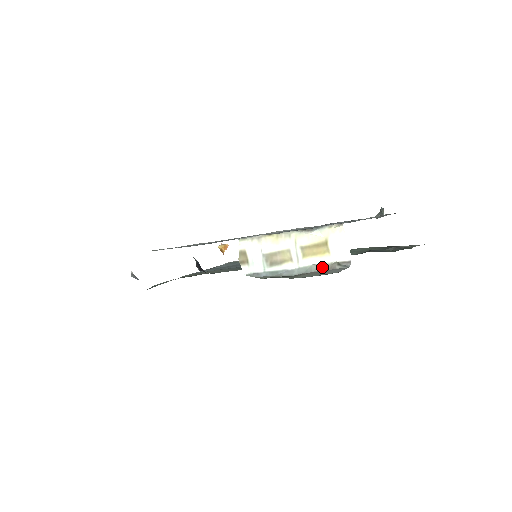
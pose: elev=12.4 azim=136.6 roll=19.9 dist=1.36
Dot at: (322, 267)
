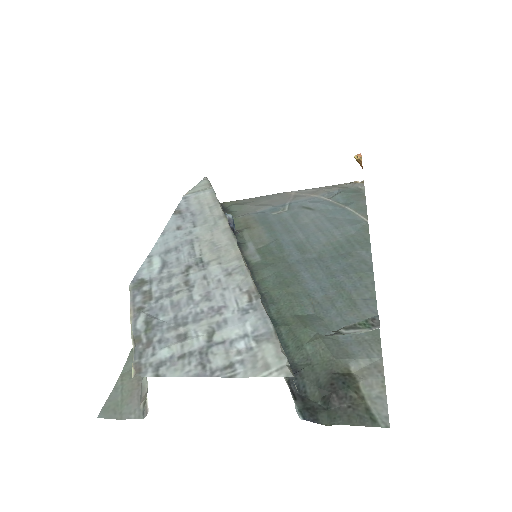
Dot at: (146, 386)
